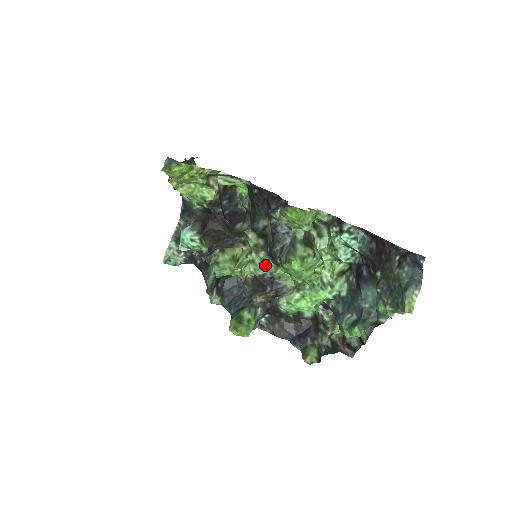
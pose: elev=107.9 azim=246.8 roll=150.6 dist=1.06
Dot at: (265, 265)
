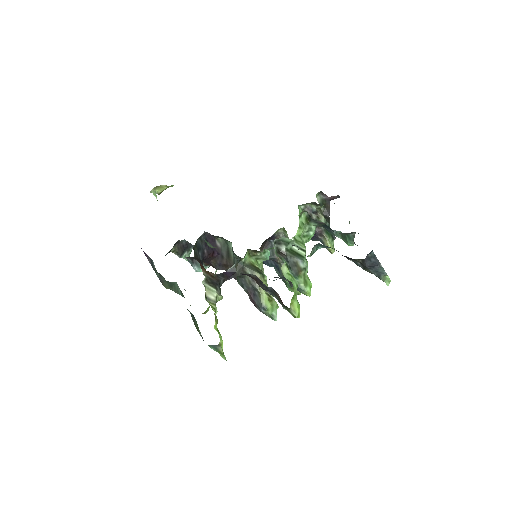
Dot at: (265, 253)
